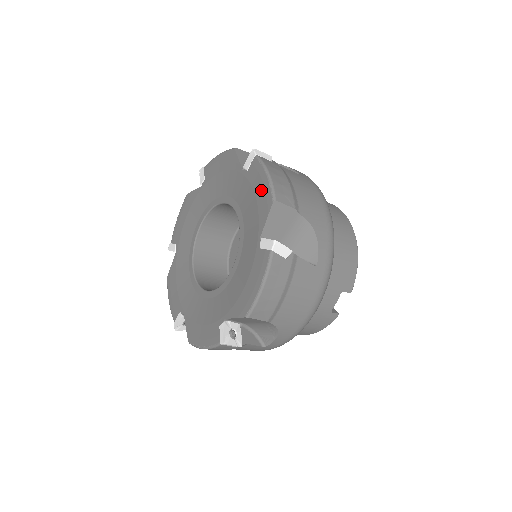
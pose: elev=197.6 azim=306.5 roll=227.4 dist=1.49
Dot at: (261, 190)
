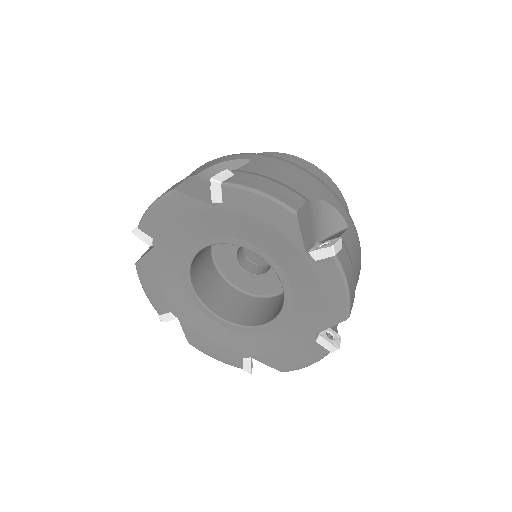
Dot at: (266, 212)
